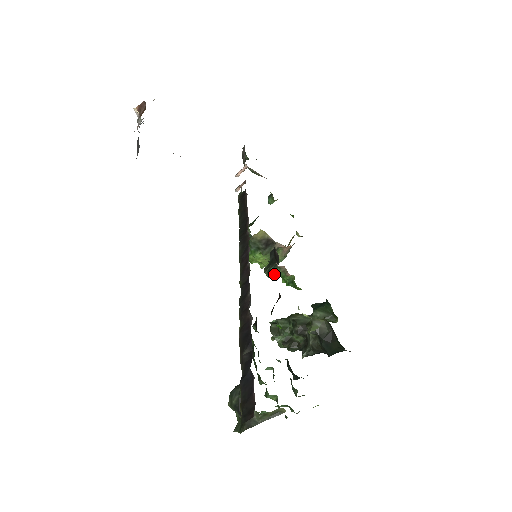
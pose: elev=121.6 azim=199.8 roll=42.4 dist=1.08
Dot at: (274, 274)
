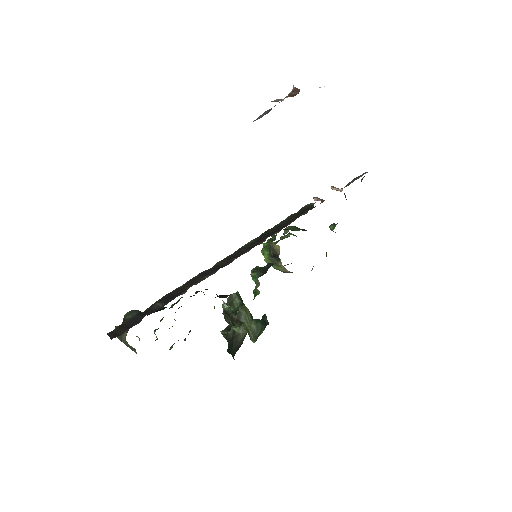
Dot at: (253, 277)
